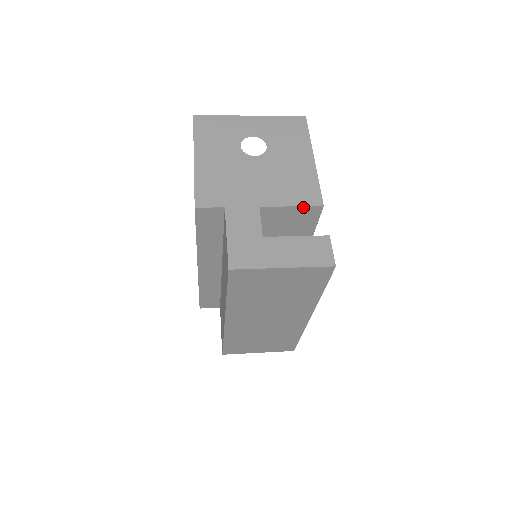
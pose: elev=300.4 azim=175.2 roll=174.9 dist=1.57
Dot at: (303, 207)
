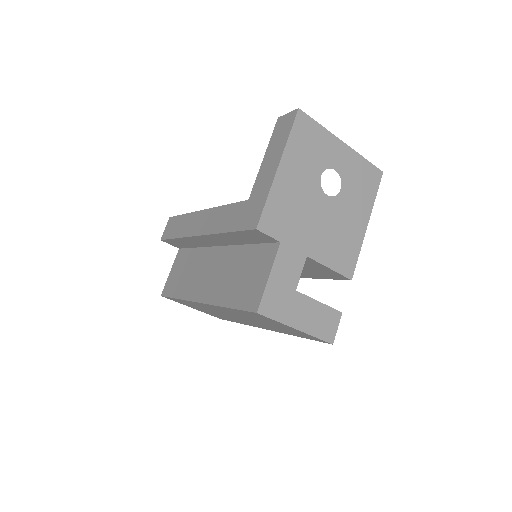
Dot at: (337, 273)
